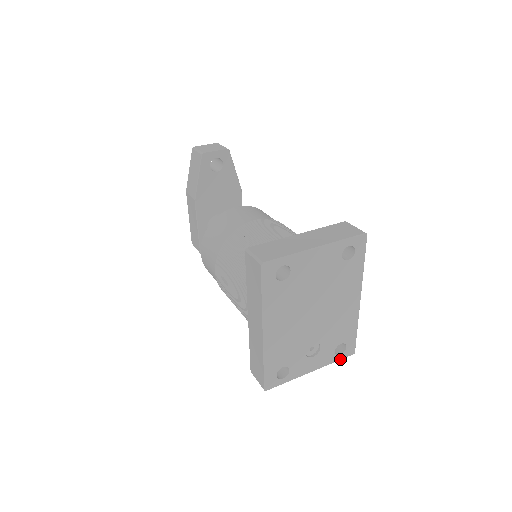
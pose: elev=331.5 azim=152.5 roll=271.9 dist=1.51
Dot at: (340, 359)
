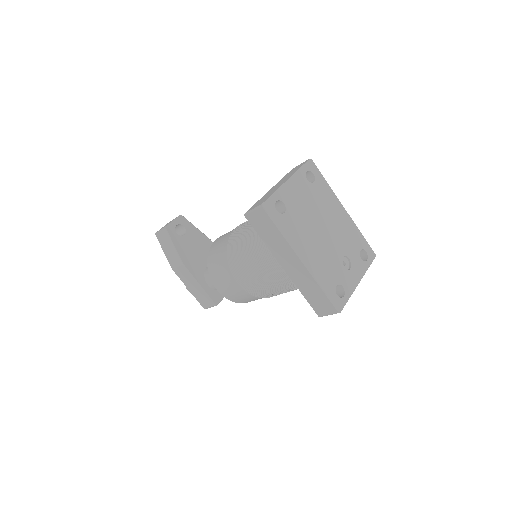
Dot at: (370, 264)
